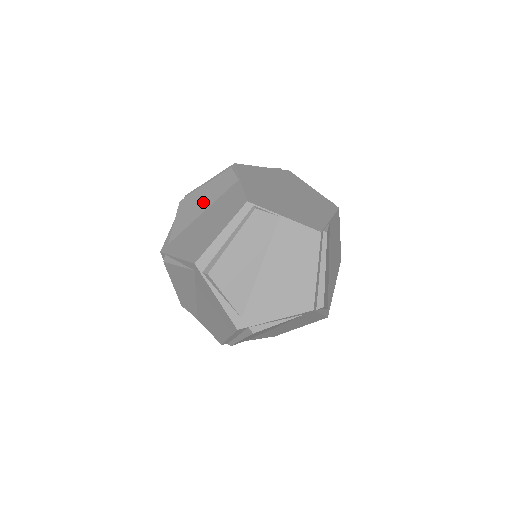
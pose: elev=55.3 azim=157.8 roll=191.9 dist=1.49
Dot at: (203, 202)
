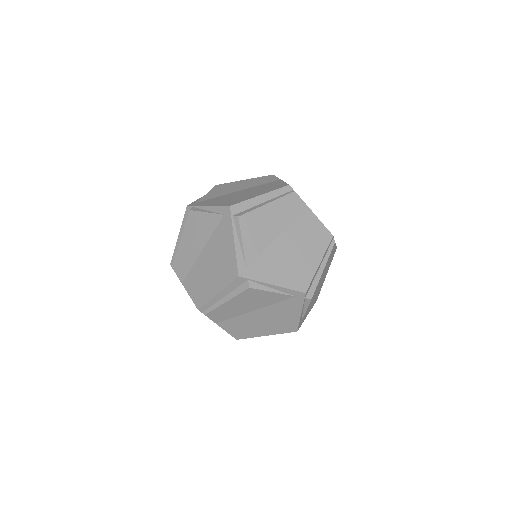
Dot at: (241, 186)
